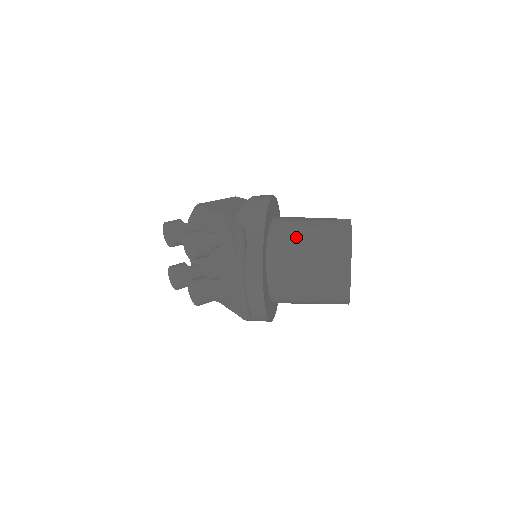
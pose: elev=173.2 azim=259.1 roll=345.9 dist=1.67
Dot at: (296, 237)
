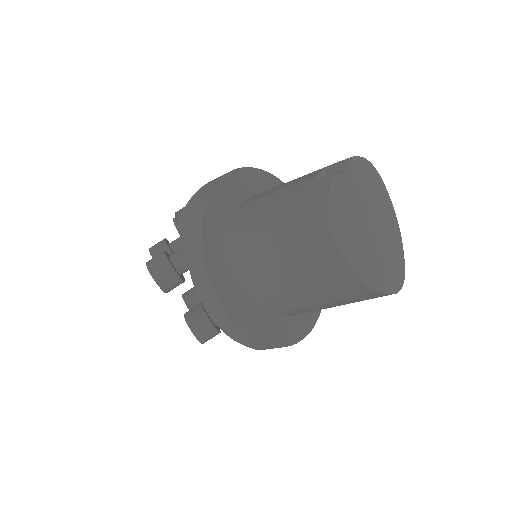
Dot at: (255, 226)
